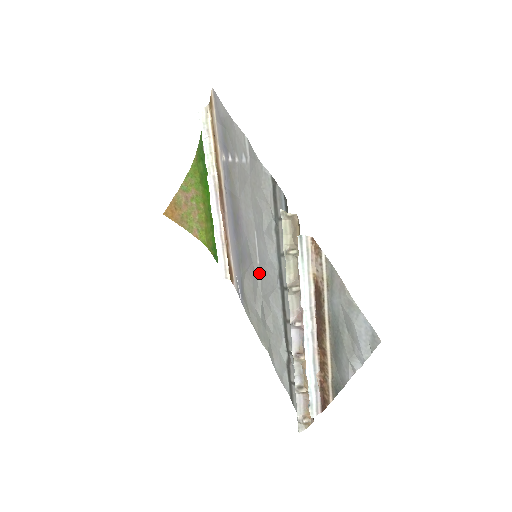
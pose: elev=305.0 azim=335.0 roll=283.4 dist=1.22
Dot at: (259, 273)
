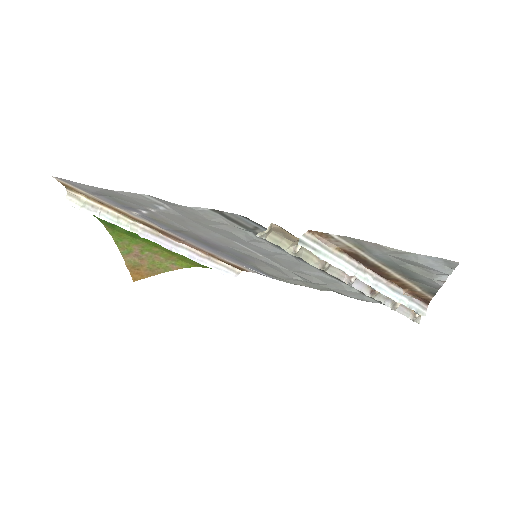
Dot at: (270, 261)
